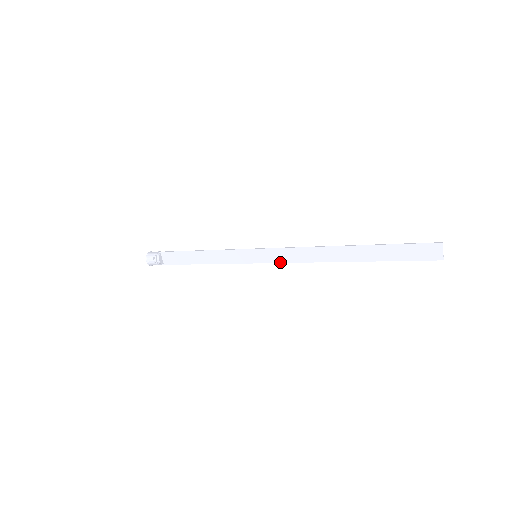
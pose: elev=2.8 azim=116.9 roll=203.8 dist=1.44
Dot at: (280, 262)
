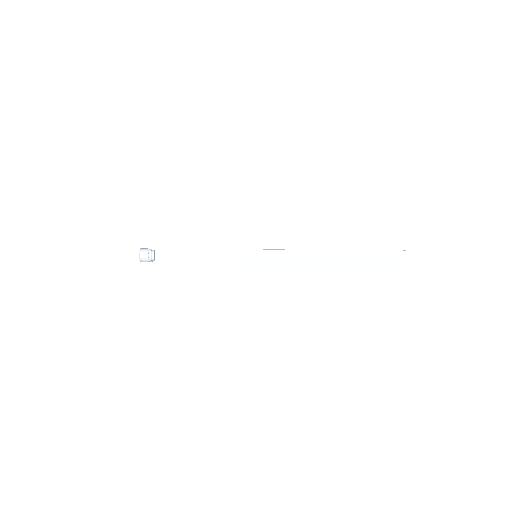
Dot at: (278, 262)
